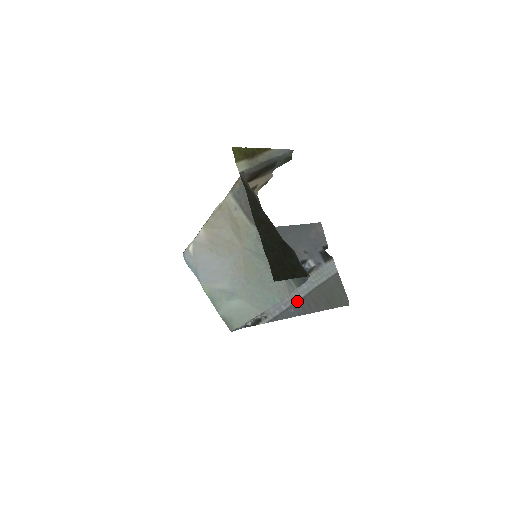
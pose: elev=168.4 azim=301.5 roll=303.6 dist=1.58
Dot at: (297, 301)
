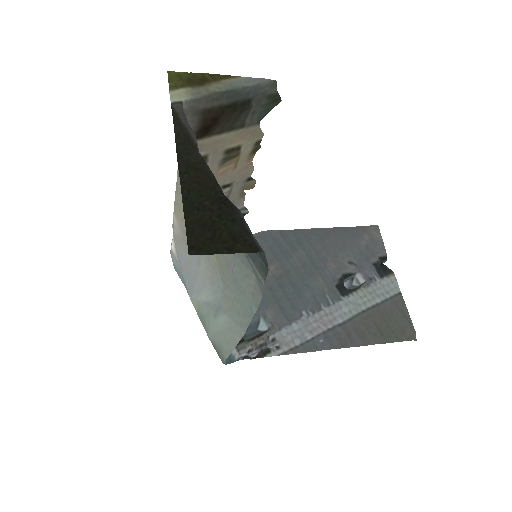
Dot at: (330, 328)
